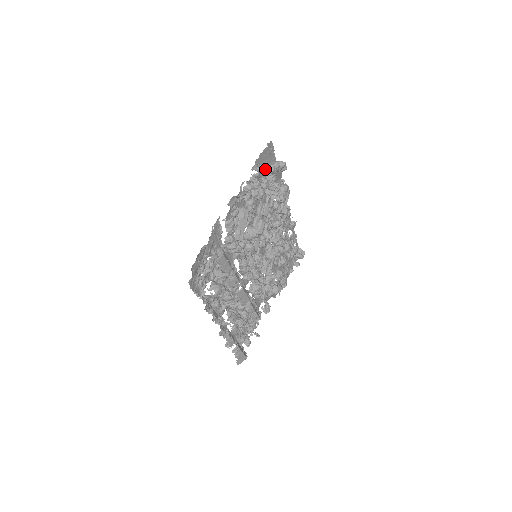
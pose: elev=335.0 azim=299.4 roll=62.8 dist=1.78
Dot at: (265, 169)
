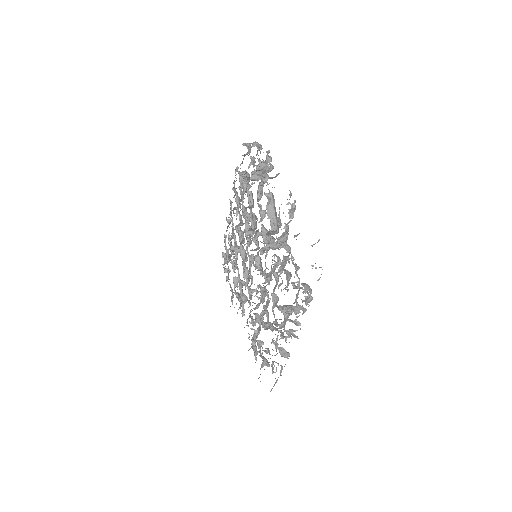
Dot at: occluded
